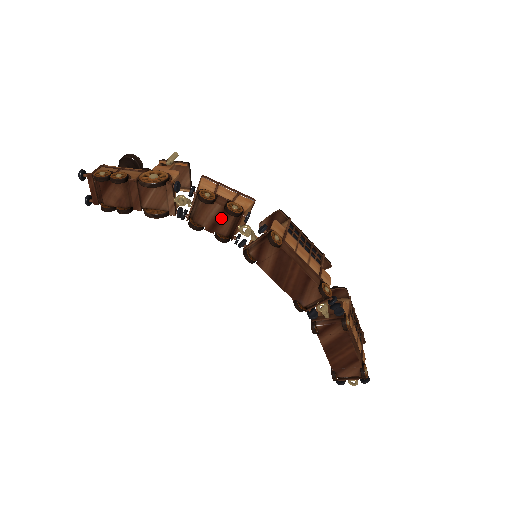
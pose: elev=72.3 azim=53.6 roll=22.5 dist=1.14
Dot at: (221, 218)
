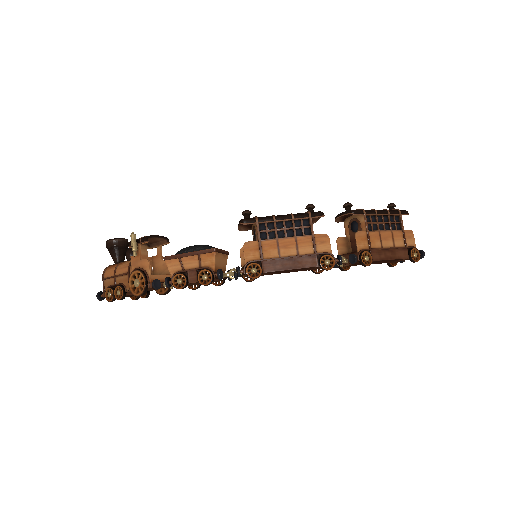
Dot at: occluded
